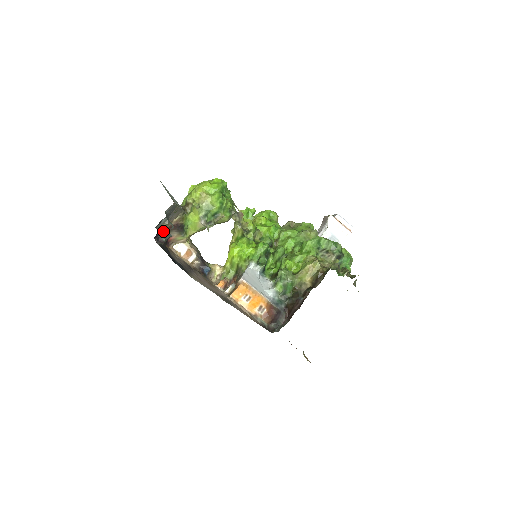
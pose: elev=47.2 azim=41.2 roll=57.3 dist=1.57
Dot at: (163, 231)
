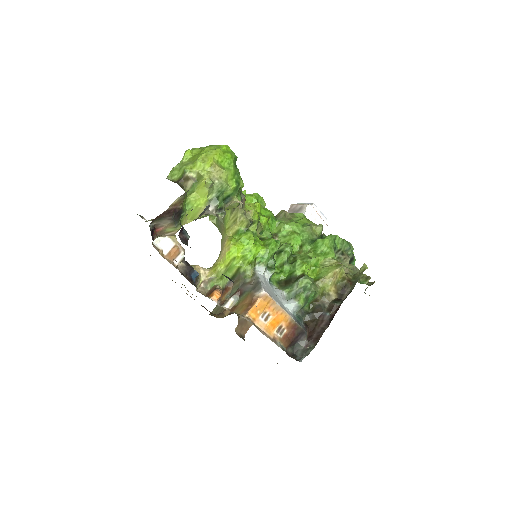
Dot at: occluded
